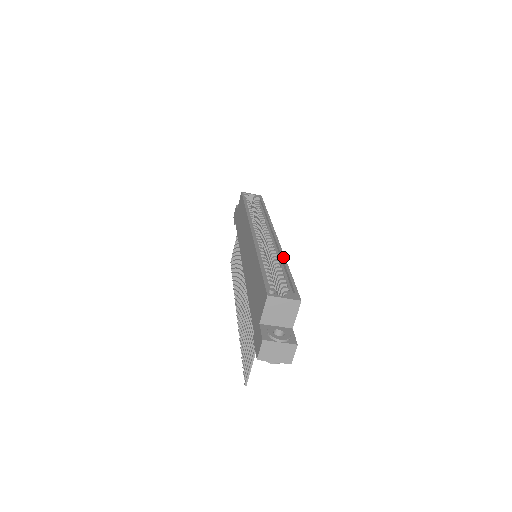
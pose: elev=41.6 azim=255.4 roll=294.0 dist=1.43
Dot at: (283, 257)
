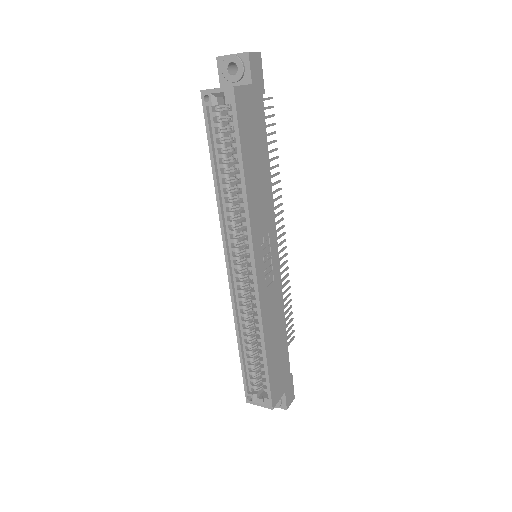
Dot at: (261, 334)
